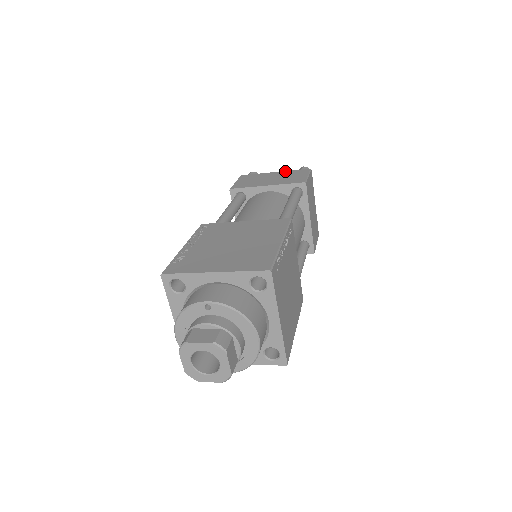
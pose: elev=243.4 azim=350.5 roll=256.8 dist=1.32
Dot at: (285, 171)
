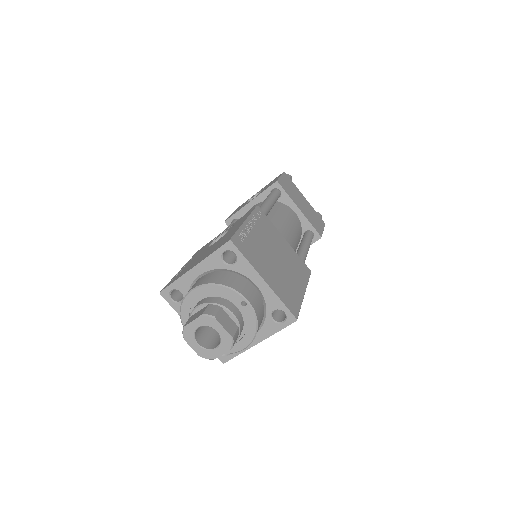
Dot at: occluded
